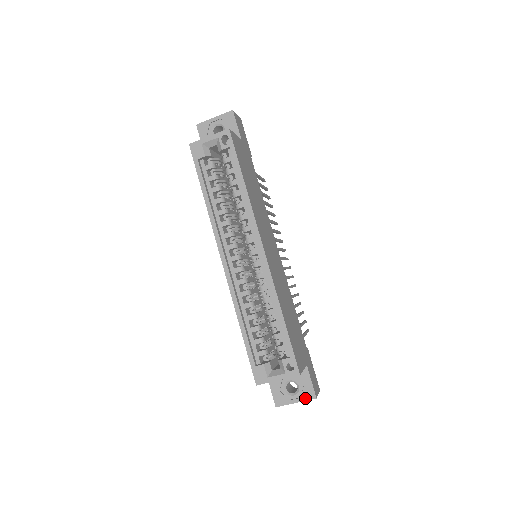
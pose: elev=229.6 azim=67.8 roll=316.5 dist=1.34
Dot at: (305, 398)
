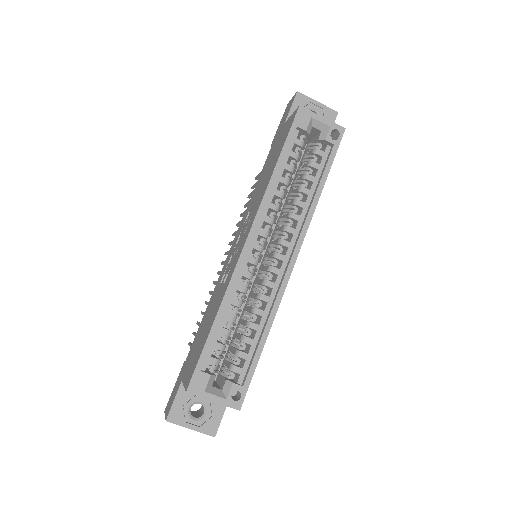
Dot at: (204, 430)
